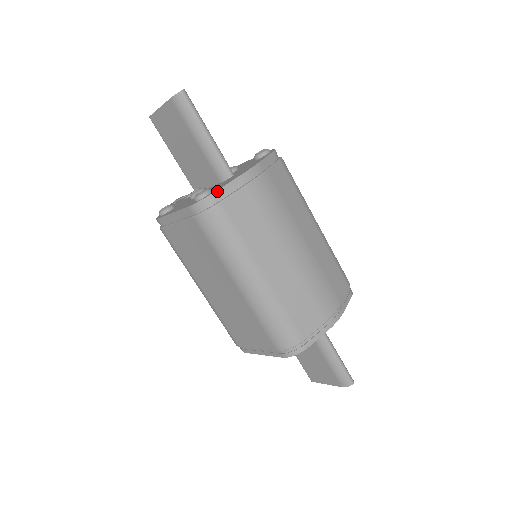
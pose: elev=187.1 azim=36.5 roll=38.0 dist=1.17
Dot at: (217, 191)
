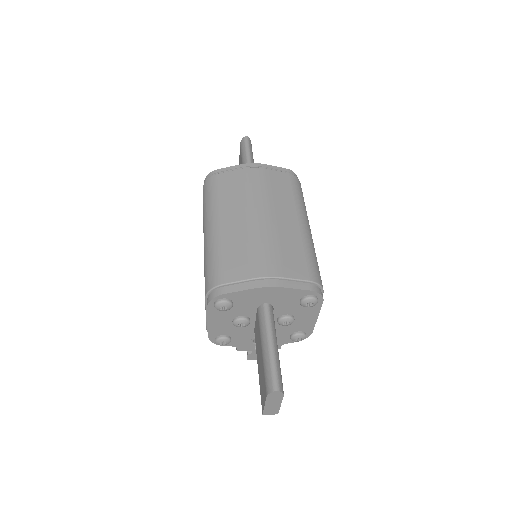
Dot at: (220, 169)
